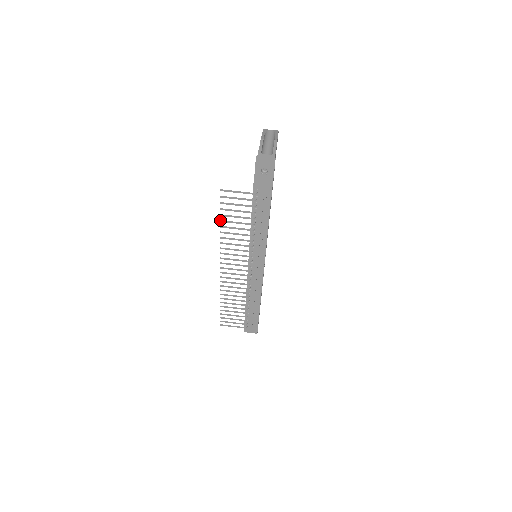
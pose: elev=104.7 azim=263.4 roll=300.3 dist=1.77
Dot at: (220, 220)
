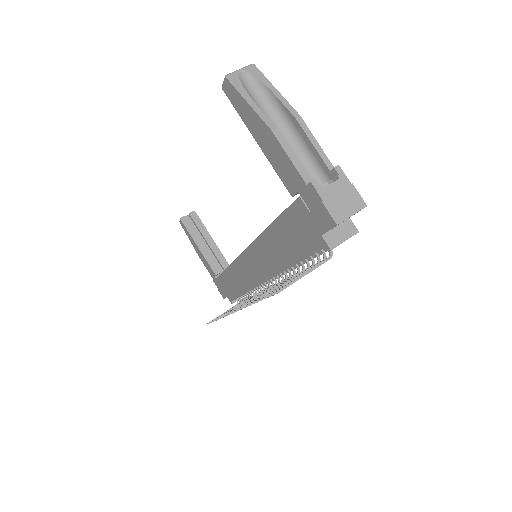
Dot at: (256, 301)
